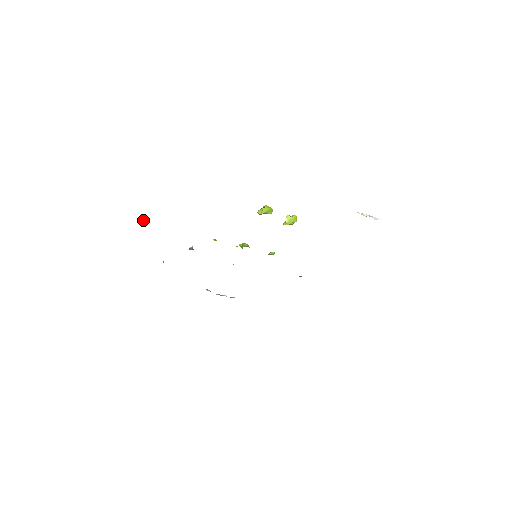
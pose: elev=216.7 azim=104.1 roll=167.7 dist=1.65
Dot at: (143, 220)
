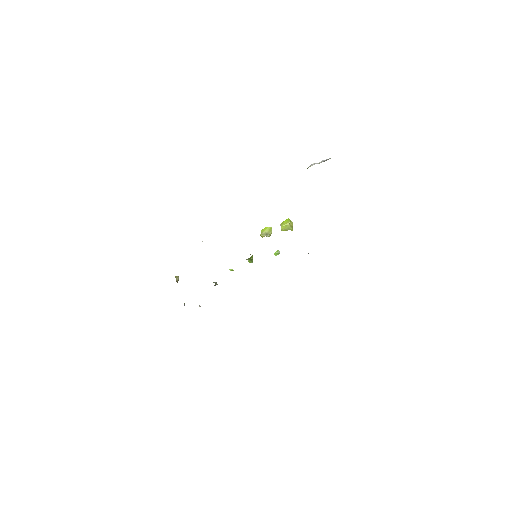
Dot at: occluded
